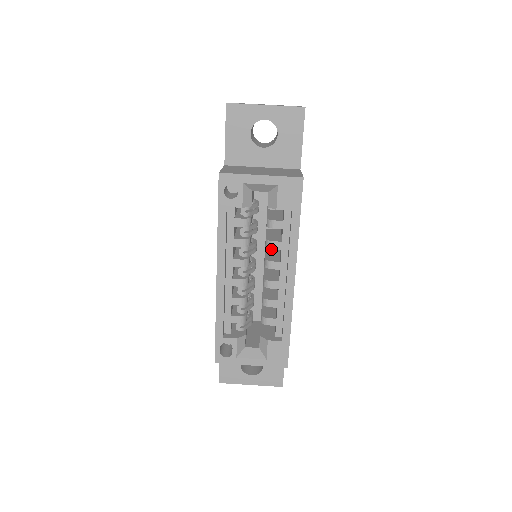
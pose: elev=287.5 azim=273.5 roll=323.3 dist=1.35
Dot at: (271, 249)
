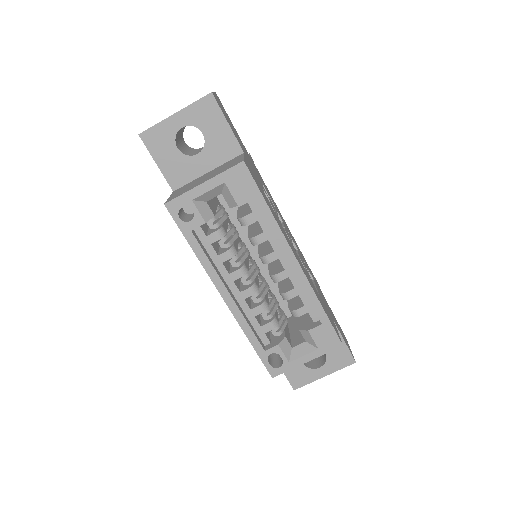
Dot at: (263, 242)
